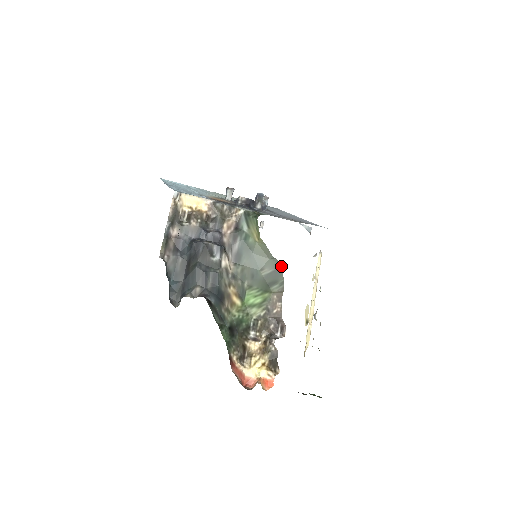
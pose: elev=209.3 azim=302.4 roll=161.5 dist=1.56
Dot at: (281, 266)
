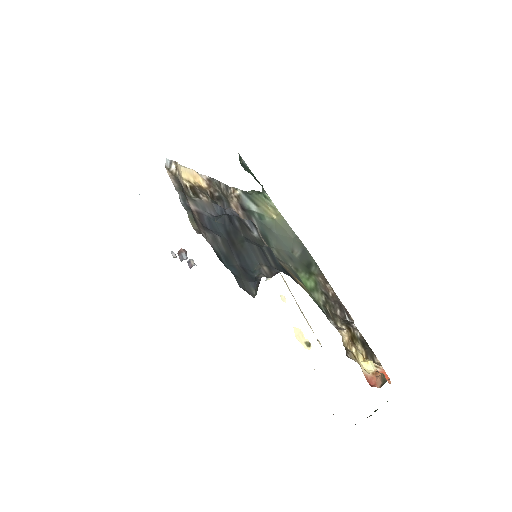
Dot at: (304, 246)
